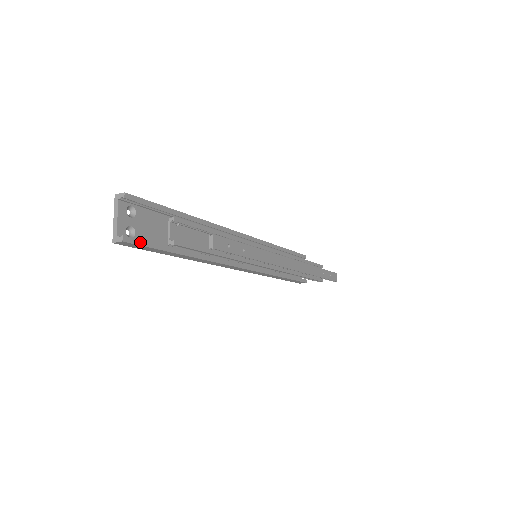
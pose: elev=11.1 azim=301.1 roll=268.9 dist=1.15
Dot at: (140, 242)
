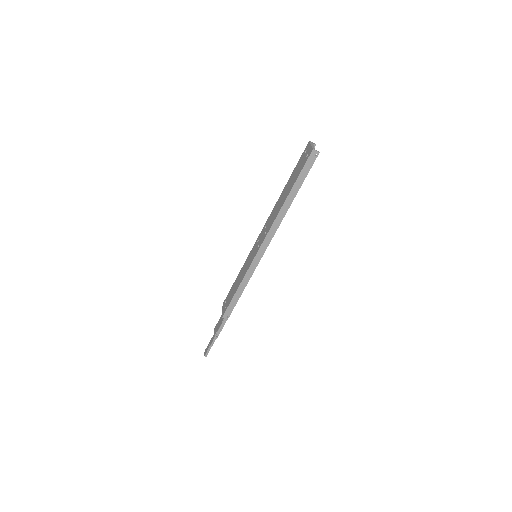
Dot at: (313, 163)
